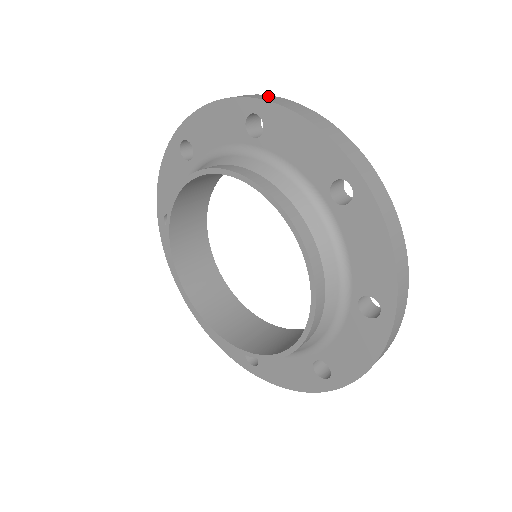
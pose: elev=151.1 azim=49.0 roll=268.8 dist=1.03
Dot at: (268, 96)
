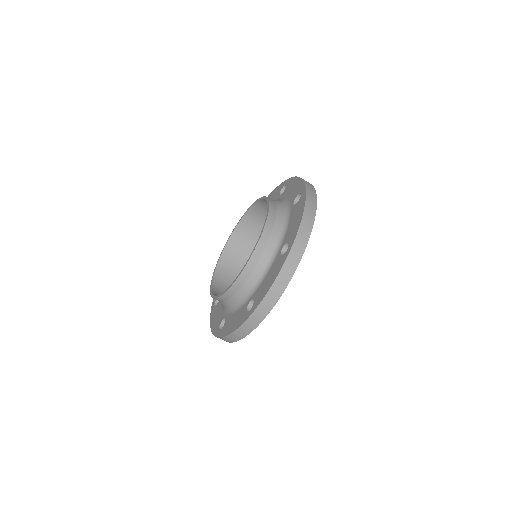
Dot at: (314, 193)
